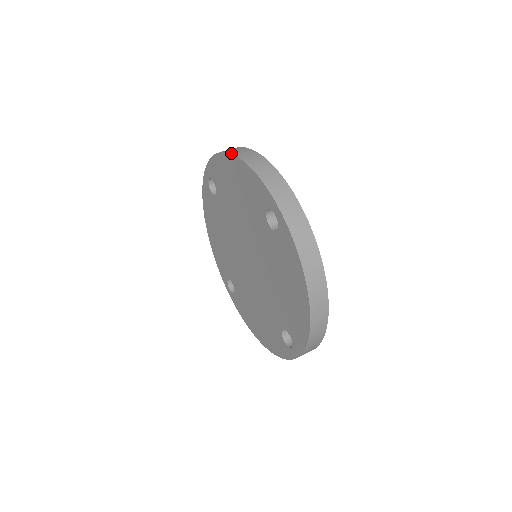
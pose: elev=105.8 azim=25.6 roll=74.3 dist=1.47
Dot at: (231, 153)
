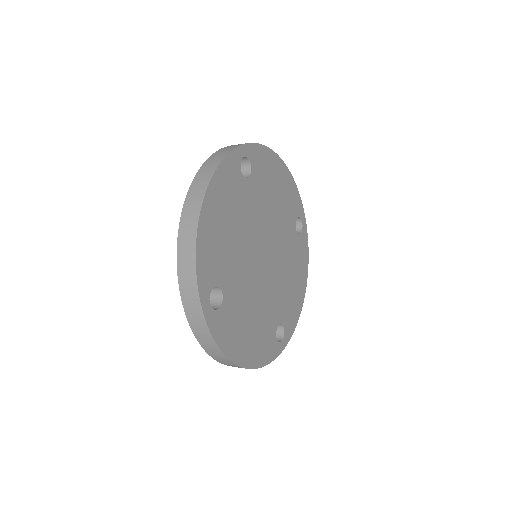
Dot at: (183, 206)
